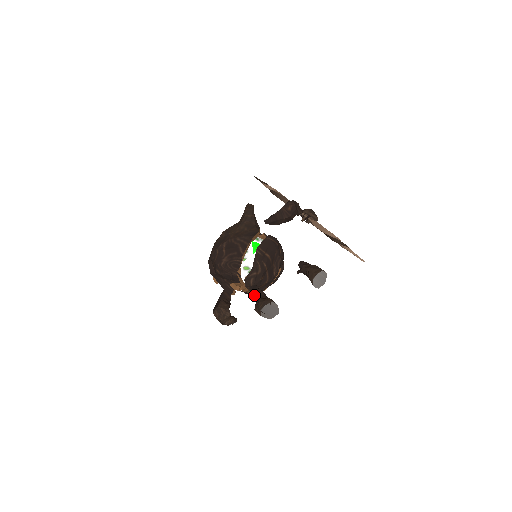
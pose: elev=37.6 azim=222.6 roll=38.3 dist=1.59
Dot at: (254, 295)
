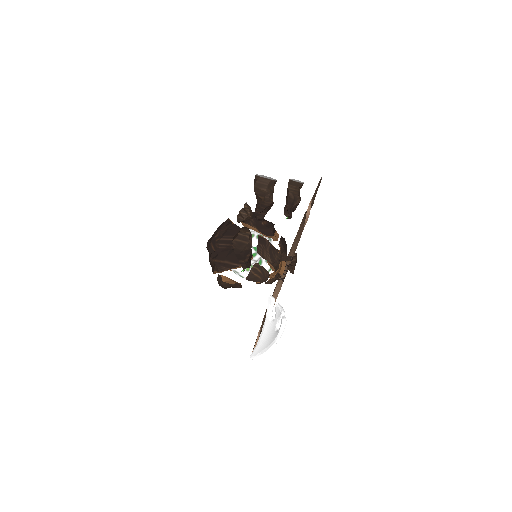
Dot at: (256, 210)
